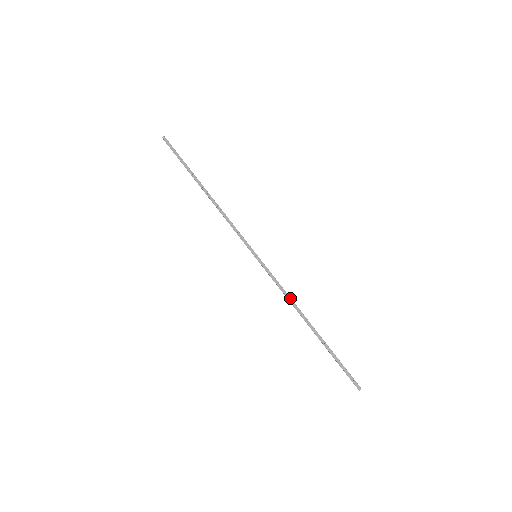
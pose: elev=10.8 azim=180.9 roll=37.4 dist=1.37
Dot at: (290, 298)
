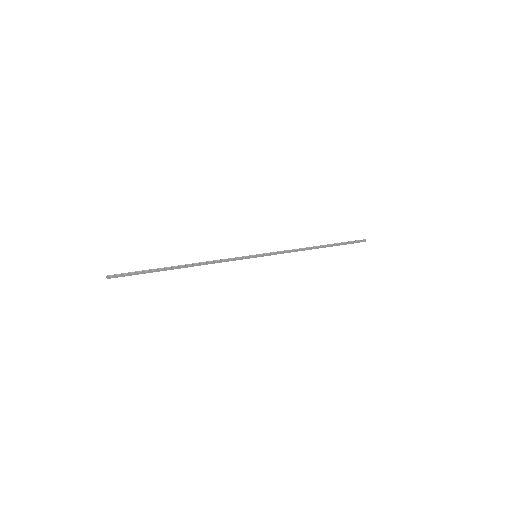
Dot at: (297, 251)
